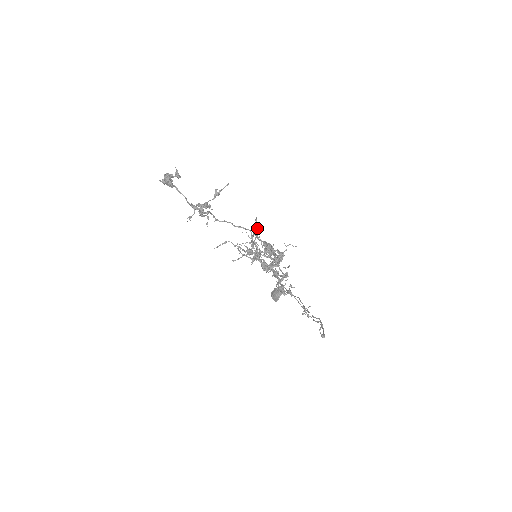
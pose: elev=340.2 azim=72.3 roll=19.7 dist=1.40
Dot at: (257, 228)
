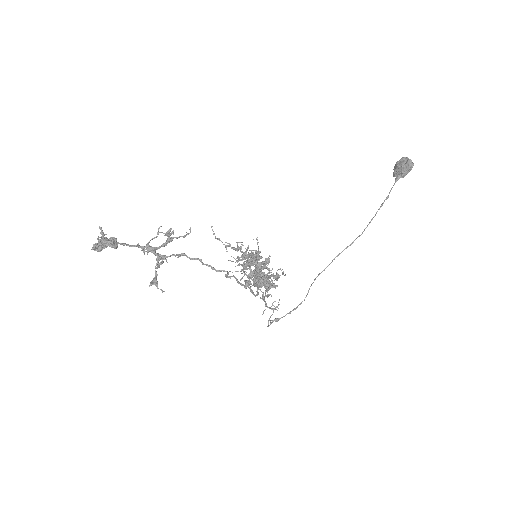
Dot at: (246, 267)
